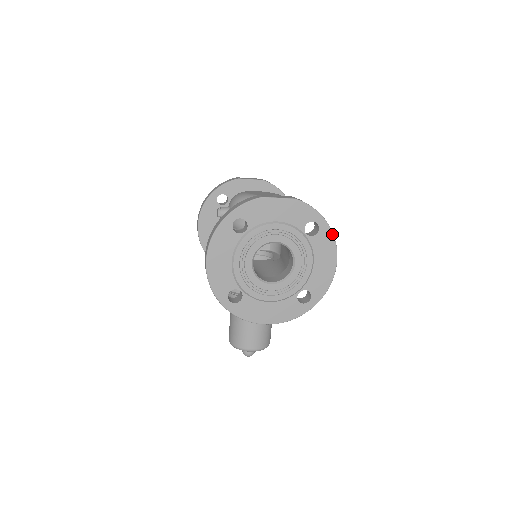
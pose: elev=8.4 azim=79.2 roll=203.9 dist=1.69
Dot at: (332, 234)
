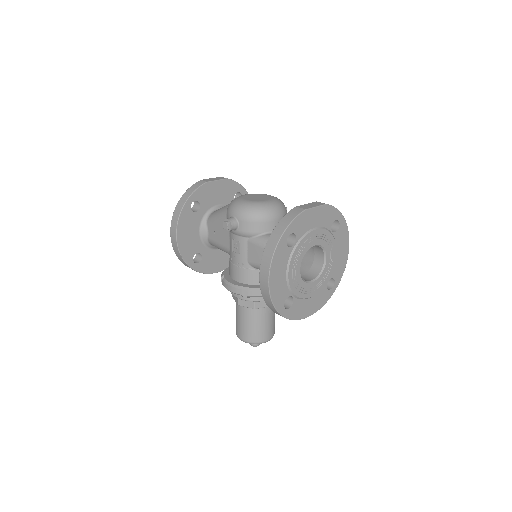
Dot at: (347, 226)
